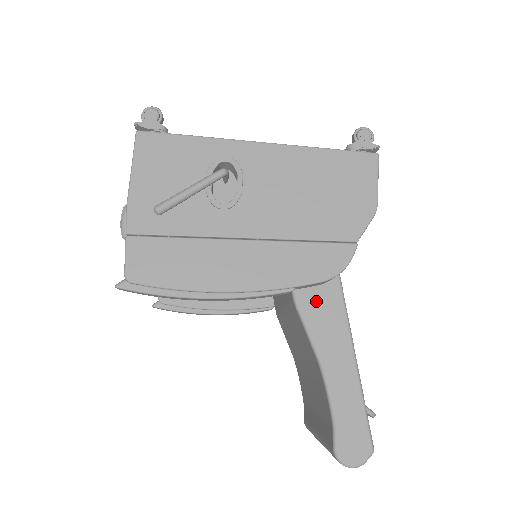
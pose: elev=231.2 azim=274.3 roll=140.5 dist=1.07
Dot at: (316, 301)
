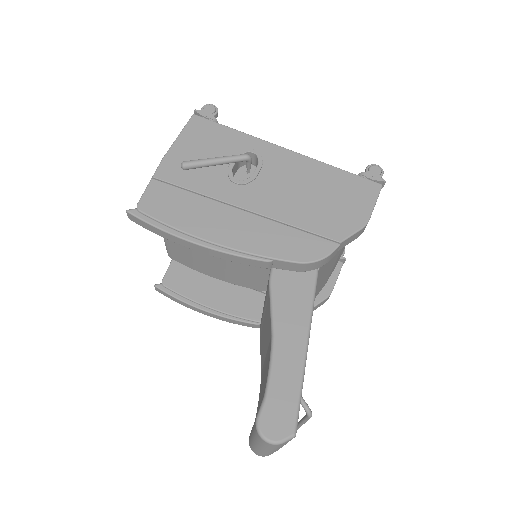
Dot at: (289, 284)
